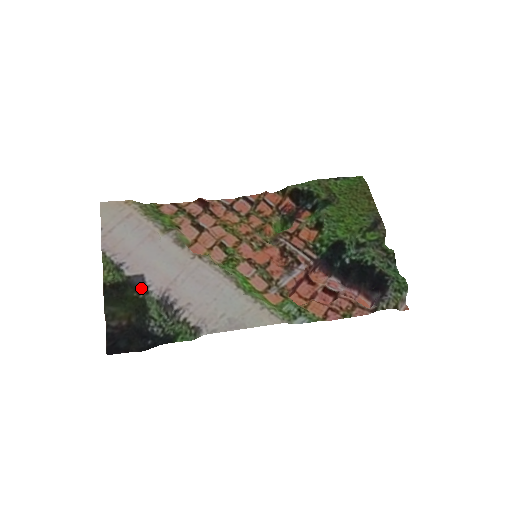
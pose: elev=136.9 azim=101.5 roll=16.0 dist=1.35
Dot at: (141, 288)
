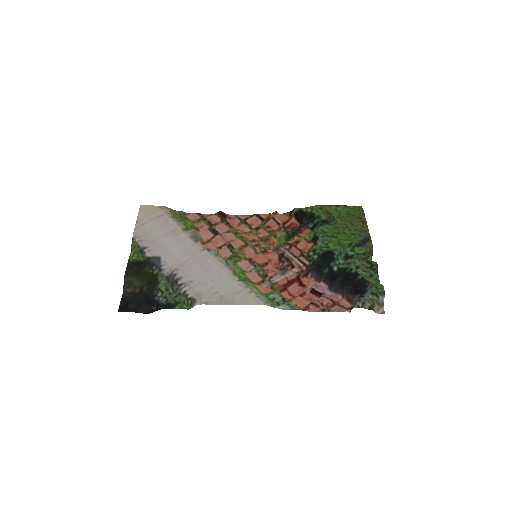
Dot at: (156, 266)
